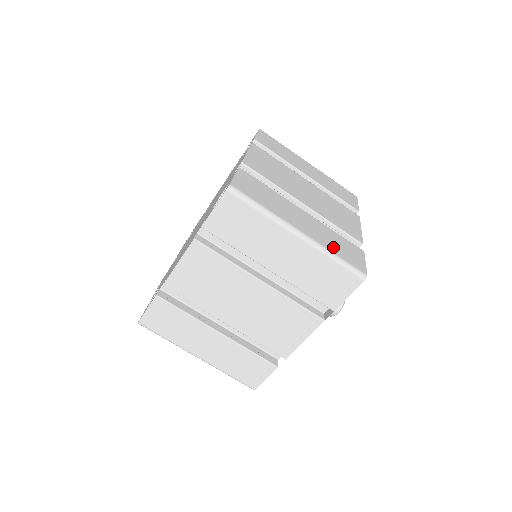
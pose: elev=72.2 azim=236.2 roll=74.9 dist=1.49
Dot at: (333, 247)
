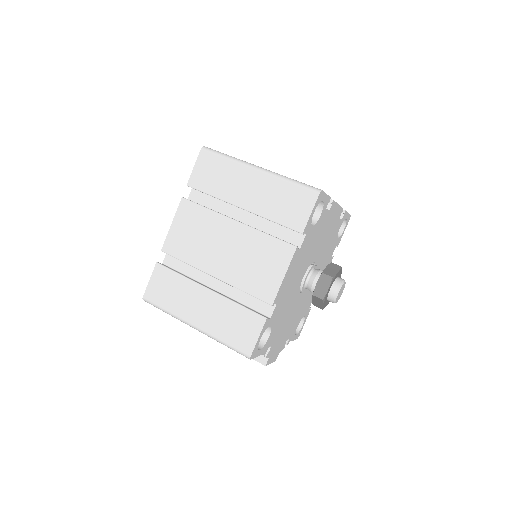
Dot at: occluded
